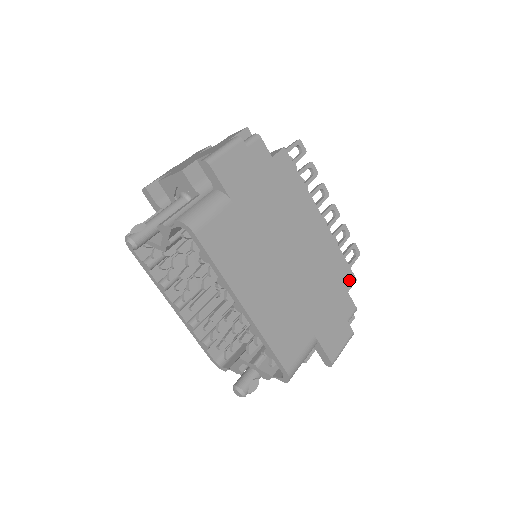
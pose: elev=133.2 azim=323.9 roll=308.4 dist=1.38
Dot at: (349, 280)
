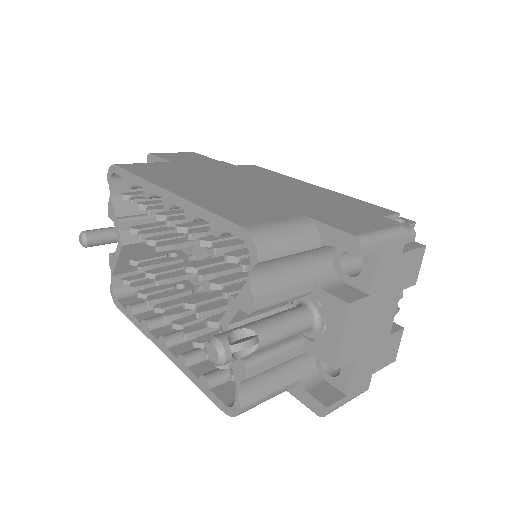
Dot at: (382, 212)
